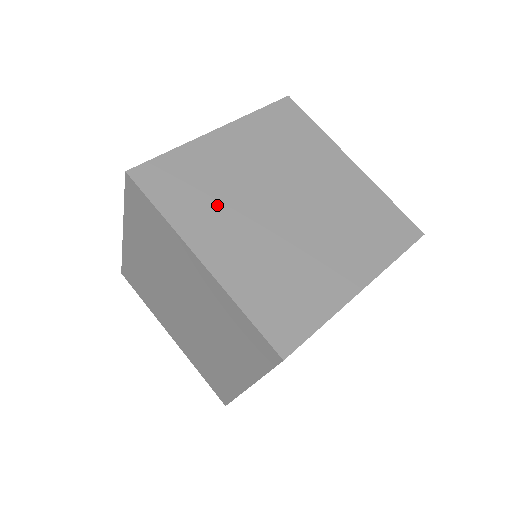
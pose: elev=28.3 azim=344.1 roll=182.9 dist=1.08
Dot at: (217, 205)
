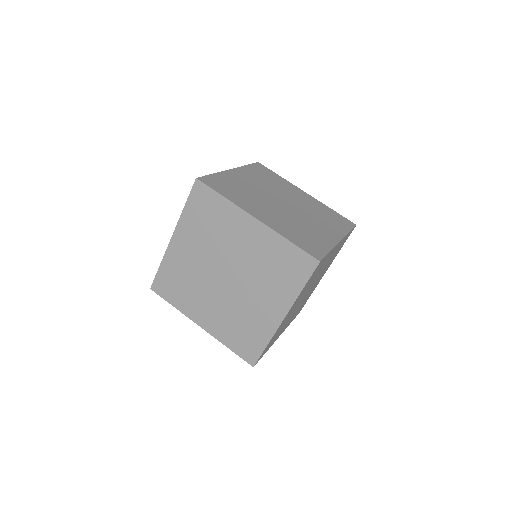
Dot at: (194, 292)
